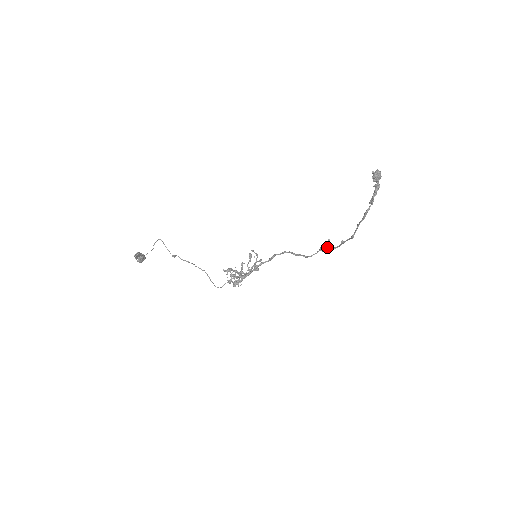
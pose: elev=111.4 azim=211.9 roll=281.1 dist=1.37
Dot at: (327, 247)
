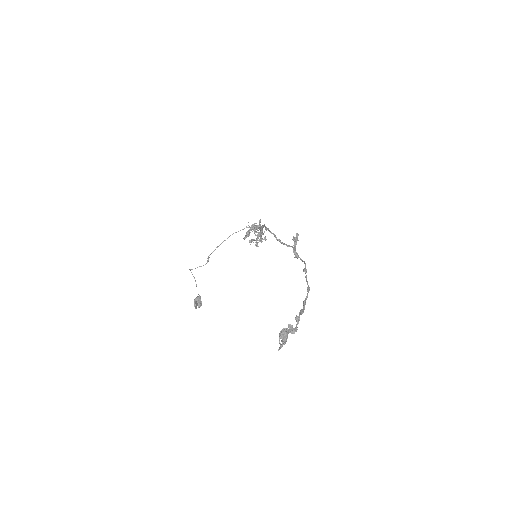
Dot at: (297, 257)
